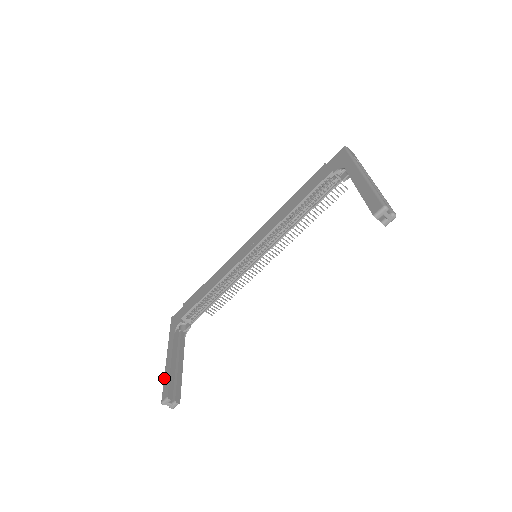
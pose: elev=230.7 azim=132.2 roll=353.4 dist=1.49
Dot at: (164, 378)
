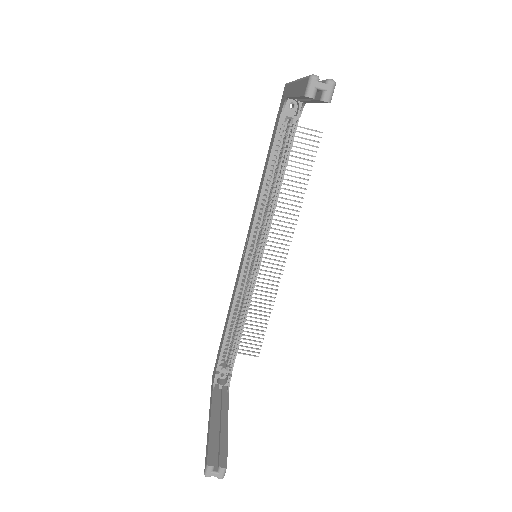
Dot at: occluded
